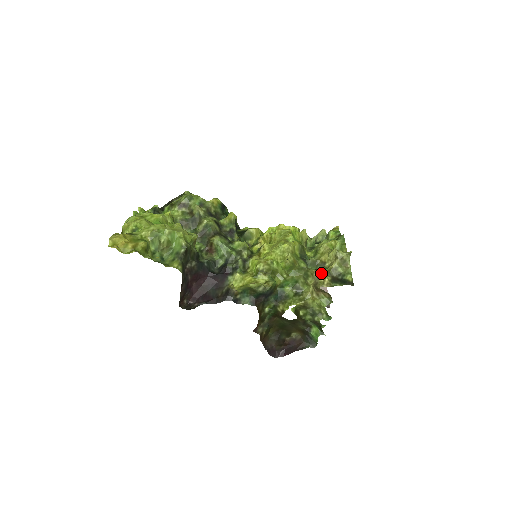
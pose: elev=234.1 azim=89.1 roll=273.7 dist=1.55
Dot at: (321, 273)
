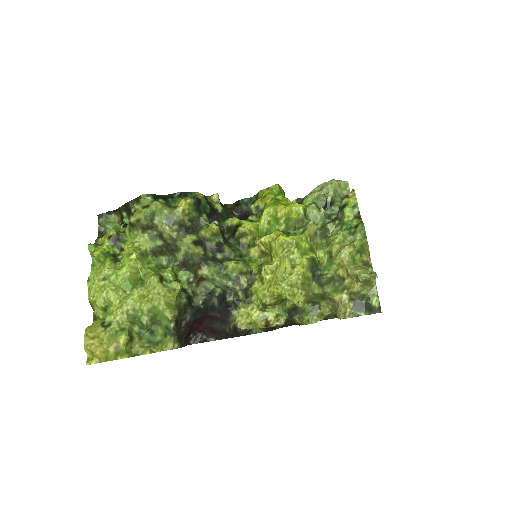
Dot at: (341, 300)
